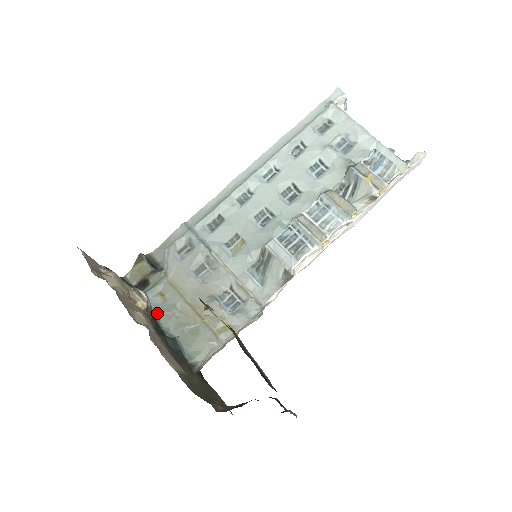
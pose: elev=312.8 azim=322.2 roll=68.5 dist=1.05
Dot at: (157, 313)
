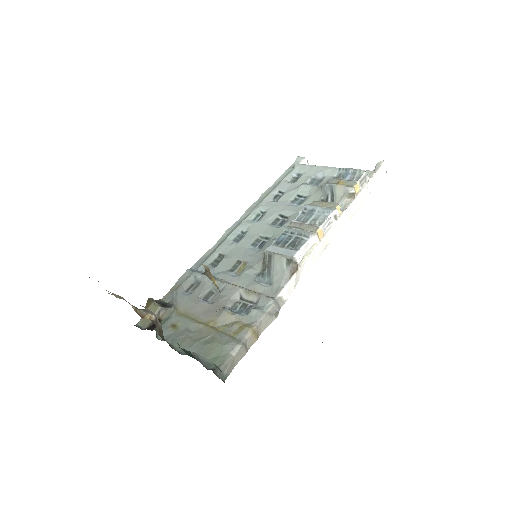
Dot at: (170, 341)
